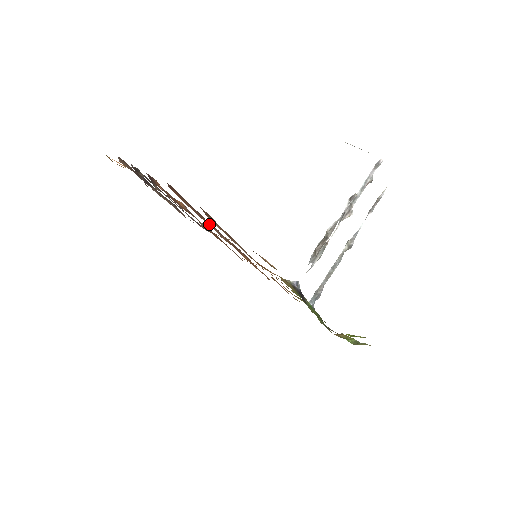
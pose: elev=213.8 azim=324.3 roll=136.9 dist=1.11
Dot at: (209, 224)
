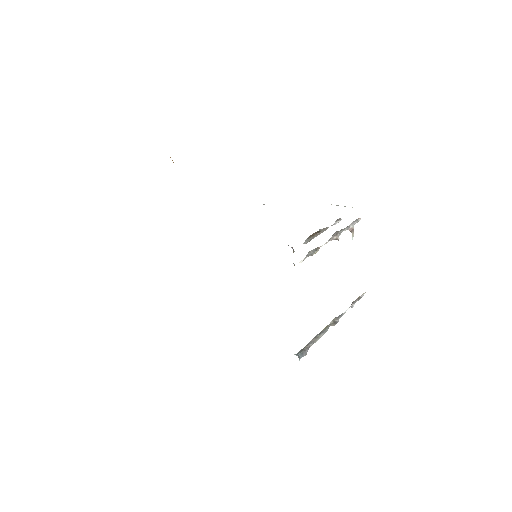
Dot at: occluded
